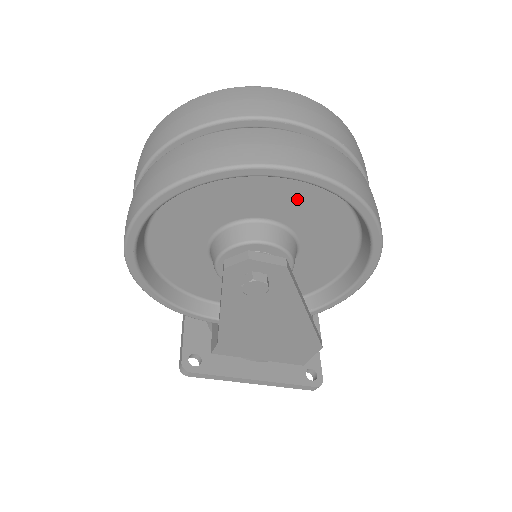
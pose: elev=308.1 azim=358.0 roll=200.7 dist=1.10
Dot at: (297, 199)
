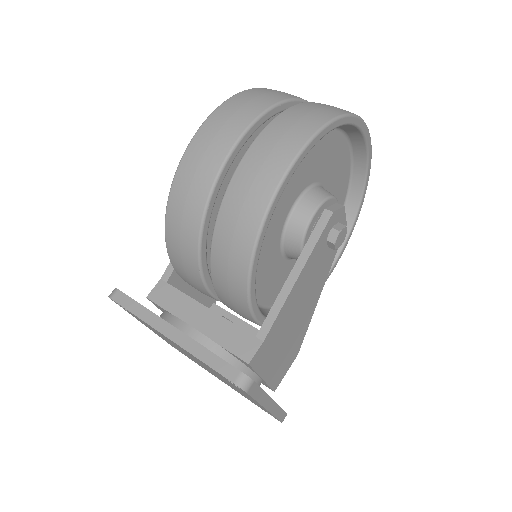
Dot at: (340, 178)
